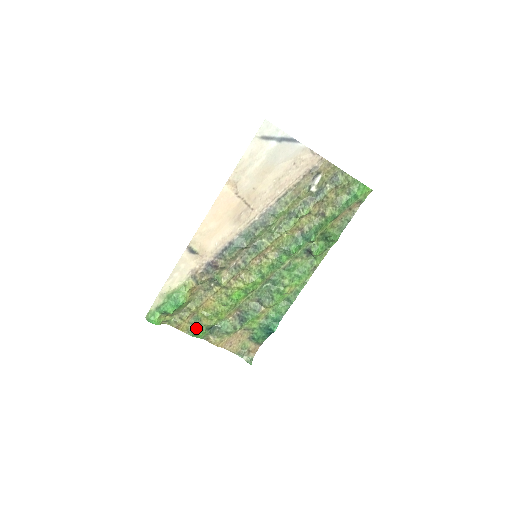
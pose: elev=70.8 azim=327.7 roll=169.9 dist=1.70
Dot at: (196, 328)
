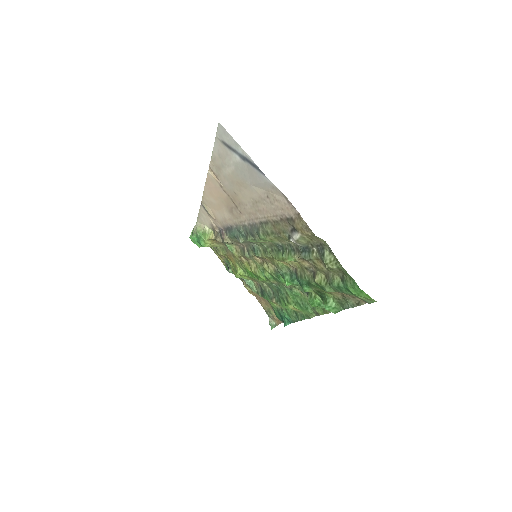
Dot at: (228, 268)
